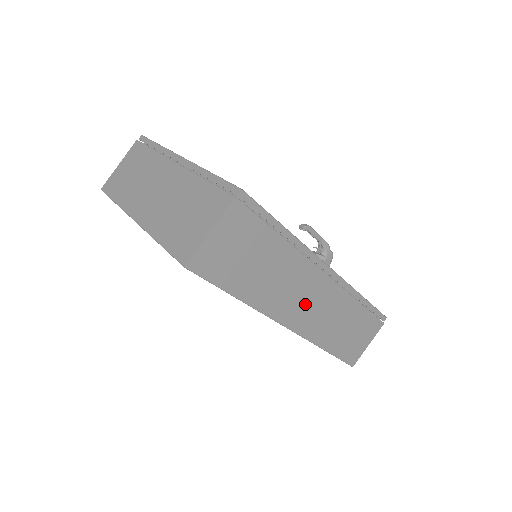
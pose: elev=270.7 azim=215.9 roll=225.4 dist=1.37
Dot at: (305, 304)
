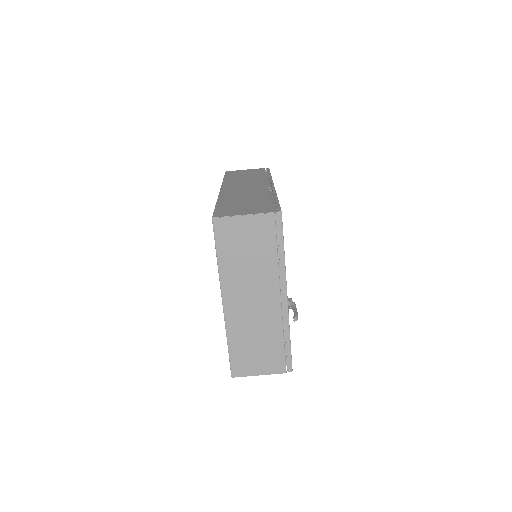
Dot at: occluded
